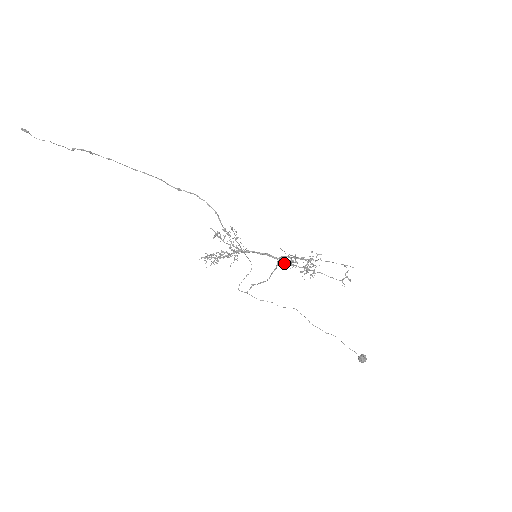
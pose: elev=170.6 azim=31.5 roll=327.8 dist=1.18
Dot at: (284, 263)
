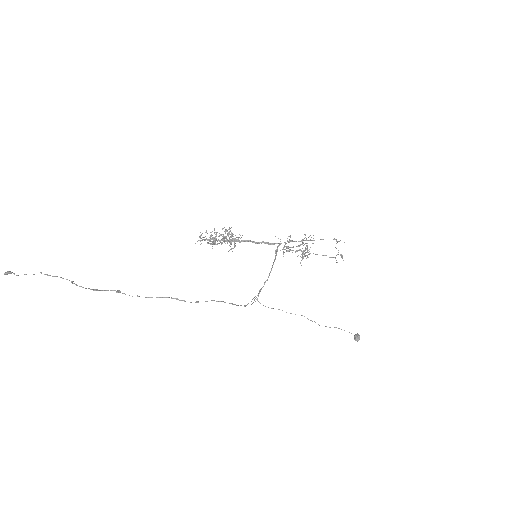
Dot at: occluded
